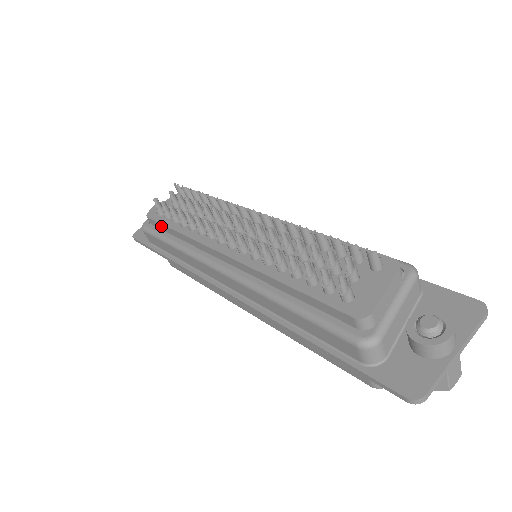
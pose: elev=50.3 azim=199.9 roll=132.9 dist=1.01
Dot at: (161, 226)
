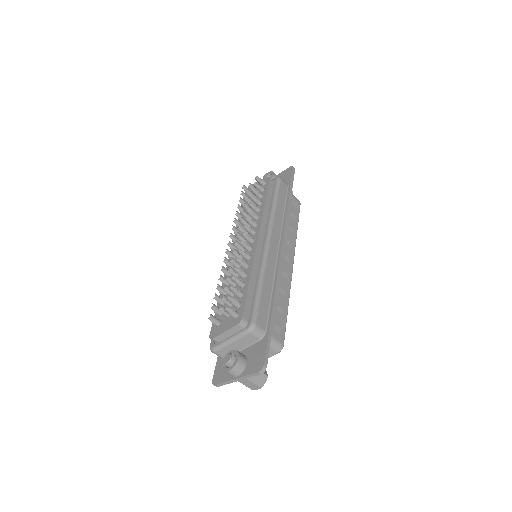
Dot at: occluded
